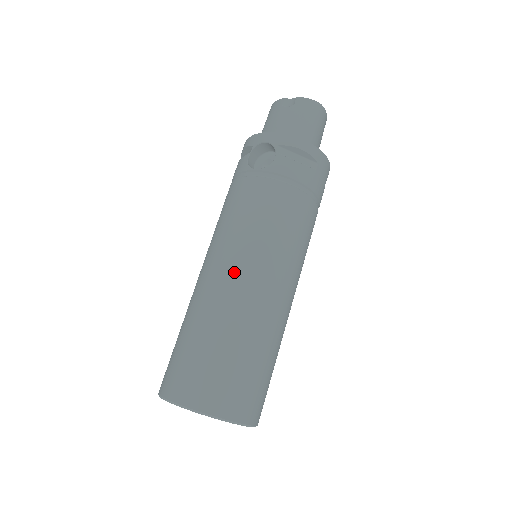
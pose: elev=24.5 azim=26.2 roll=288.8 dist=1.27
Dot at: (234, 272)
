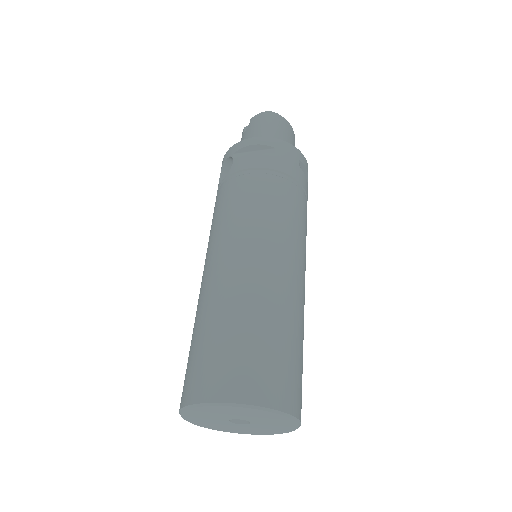
Dot at: (214, 264)
